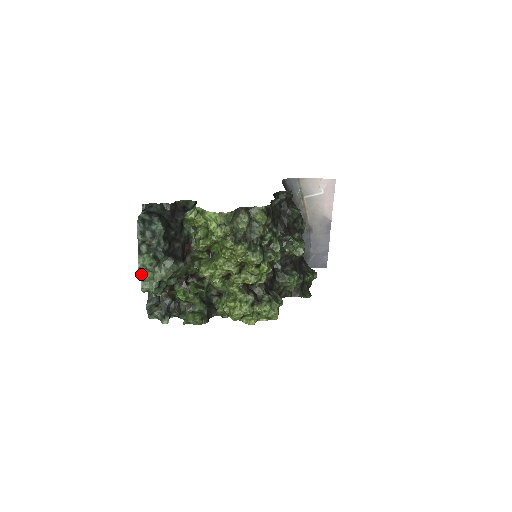
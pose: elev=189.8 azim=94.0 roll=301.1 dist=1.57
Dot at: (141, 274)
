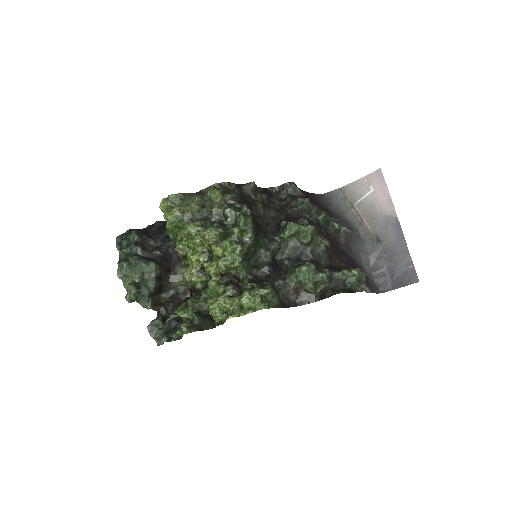
Dot at: (123, 283)
